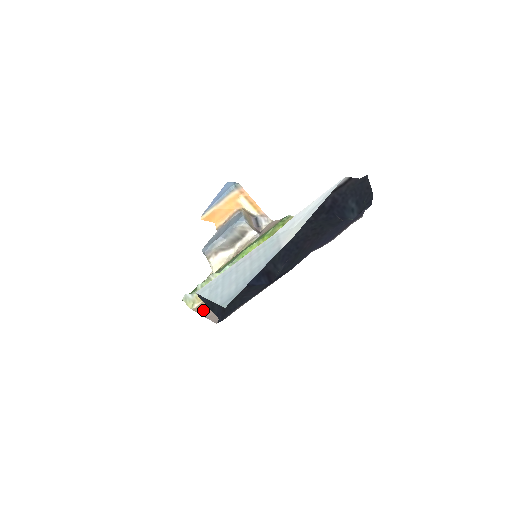
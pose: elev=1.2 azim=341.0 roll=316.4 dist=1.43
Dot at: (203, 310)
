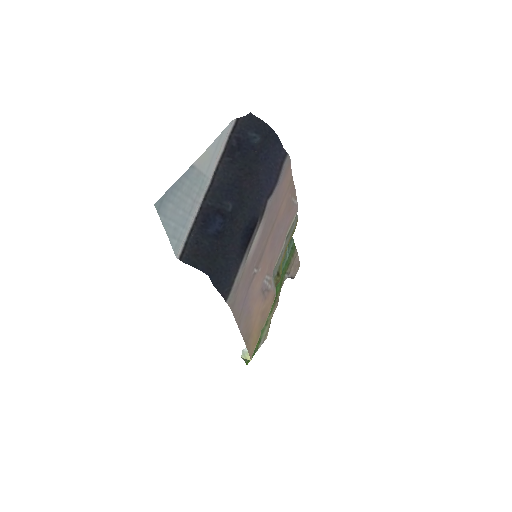
Dot at: (247, 340)
